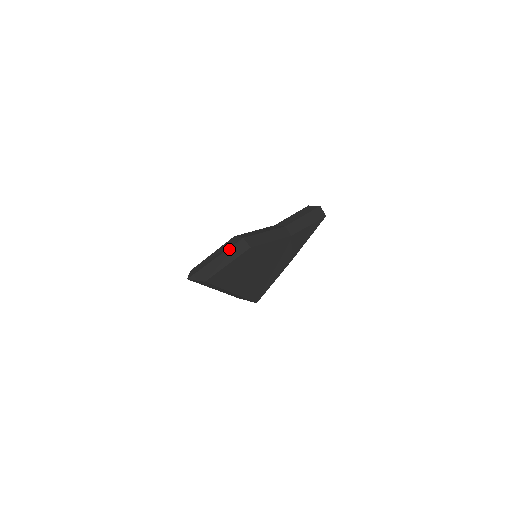
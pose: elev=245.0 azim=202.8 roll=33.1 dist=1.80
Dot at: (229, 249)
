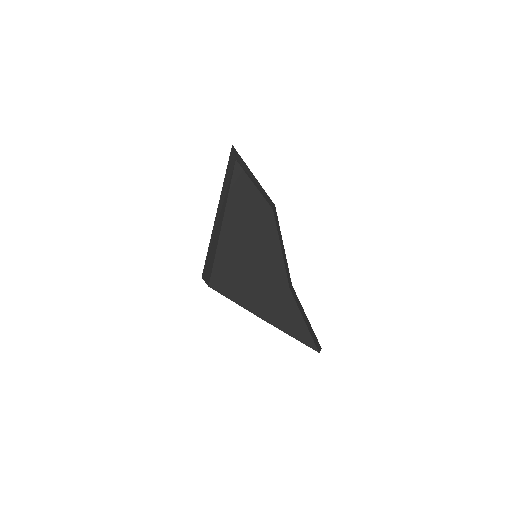
Dot at: (263, 189)
